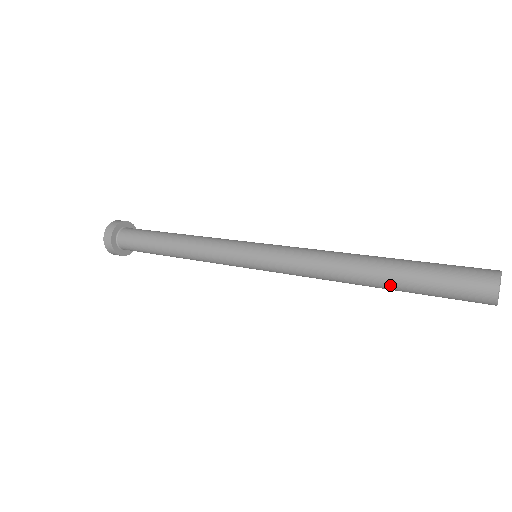
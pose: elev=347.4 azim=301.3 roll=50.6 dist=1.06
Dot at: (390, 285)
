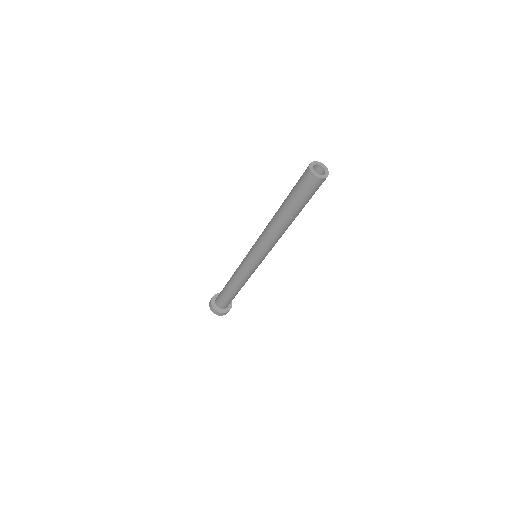
Dot at: (284, 202)
